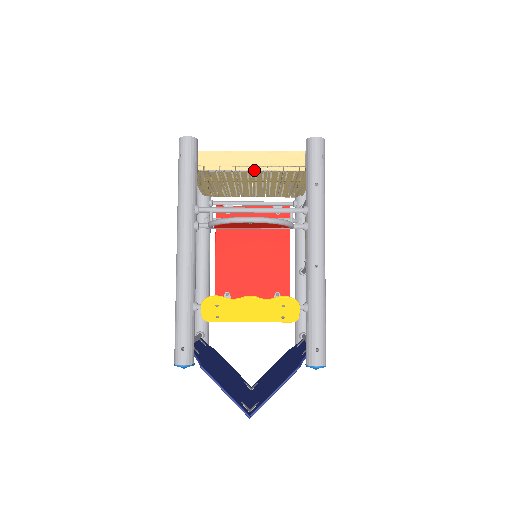
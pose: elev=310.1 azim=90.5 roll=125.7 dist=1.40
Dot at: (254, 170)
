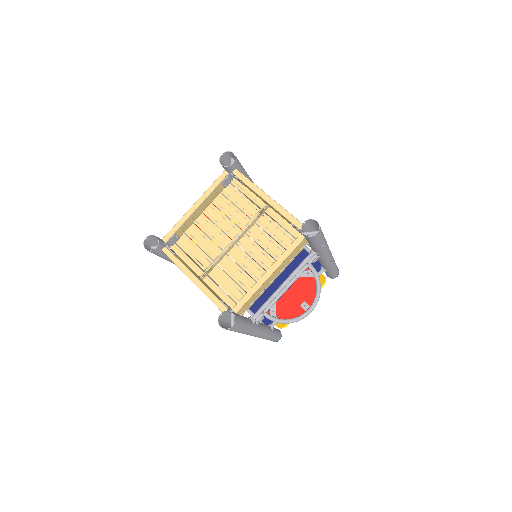
Dot at: occluded
